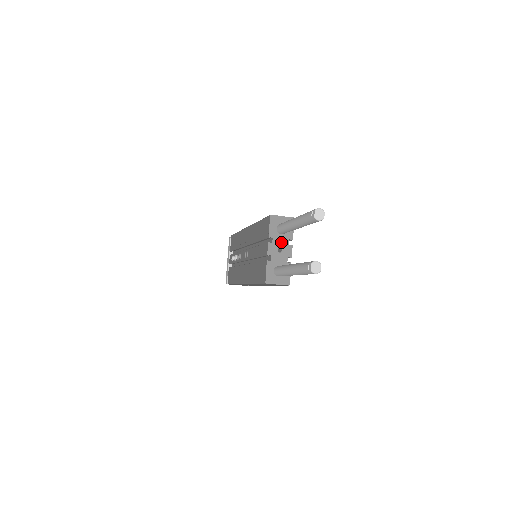
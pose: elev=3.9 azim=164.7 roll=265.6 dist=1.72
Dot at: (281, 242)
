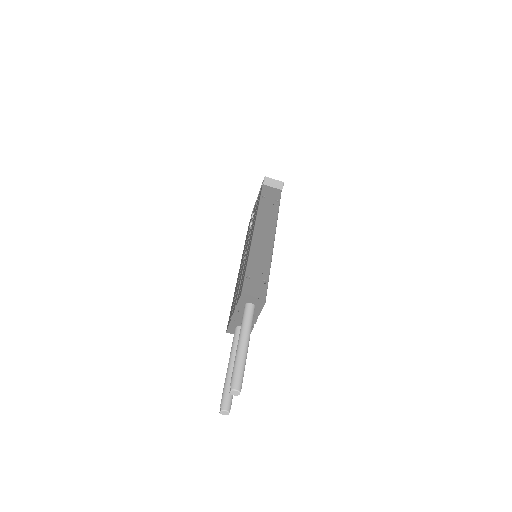
Dot at: occluded
